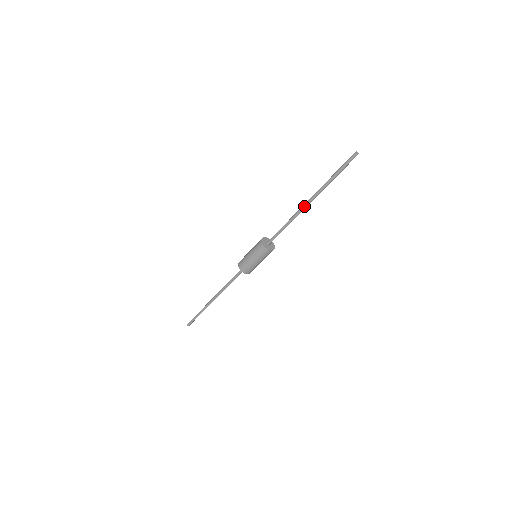
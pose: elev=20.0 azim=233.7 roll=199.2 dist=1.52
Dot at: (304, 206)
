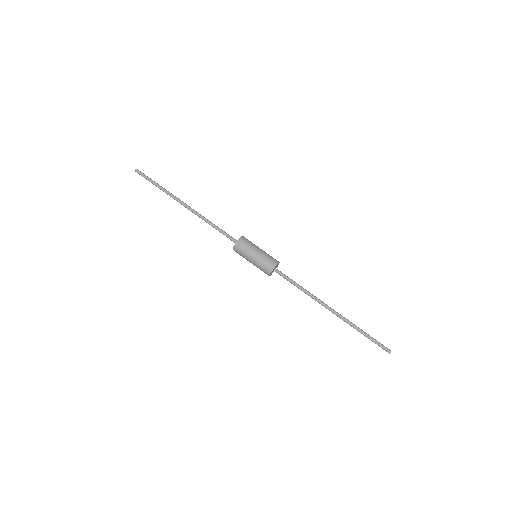
Dot at: (326, 308)
